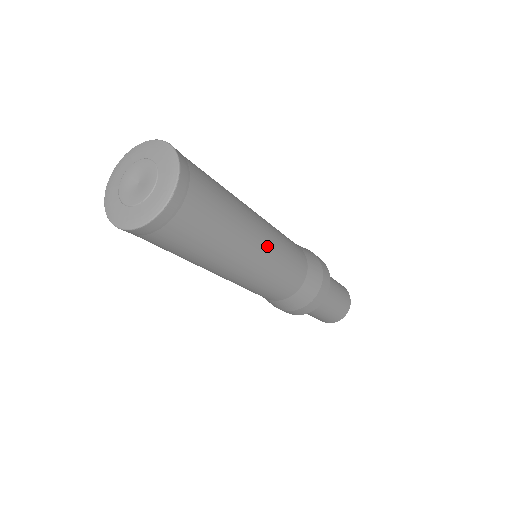
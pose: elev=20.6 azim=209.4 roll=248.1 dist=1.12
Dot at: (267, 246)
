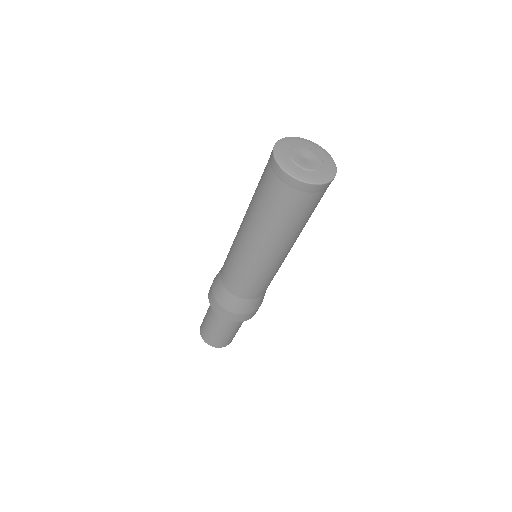
Dot at: (278, 259)
